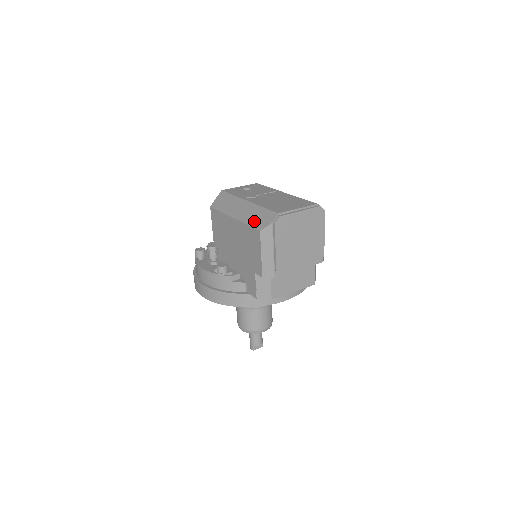
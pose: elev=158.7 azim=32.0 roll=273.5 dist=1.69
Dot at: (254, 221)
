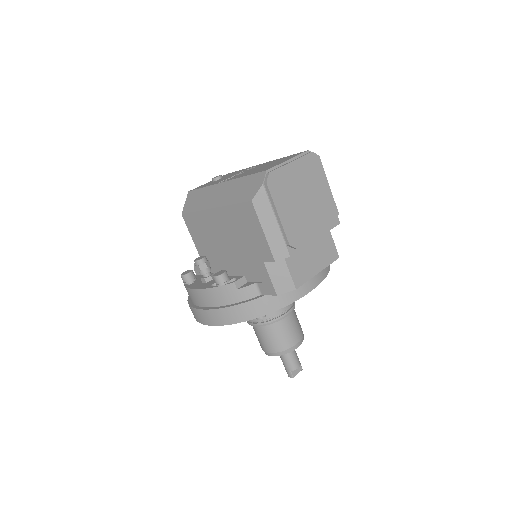
Dot at: (240, 195)
